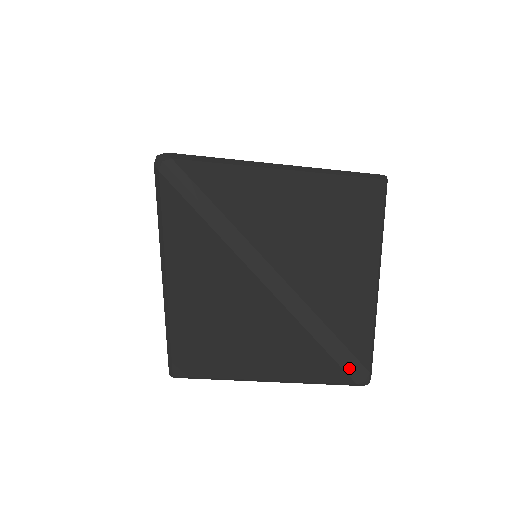
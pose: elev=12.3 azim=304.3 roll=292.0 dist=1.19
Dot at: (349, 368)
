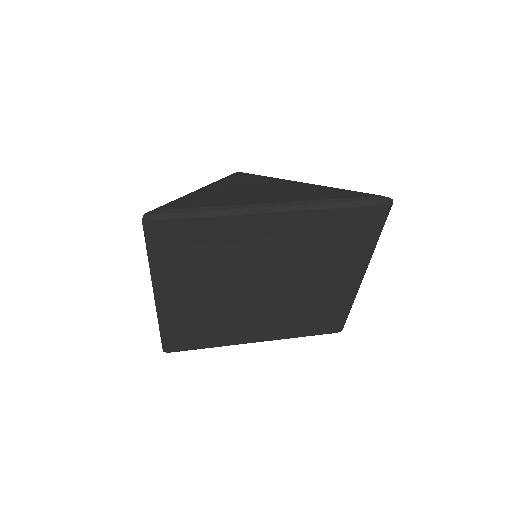
Dot at: occluded
